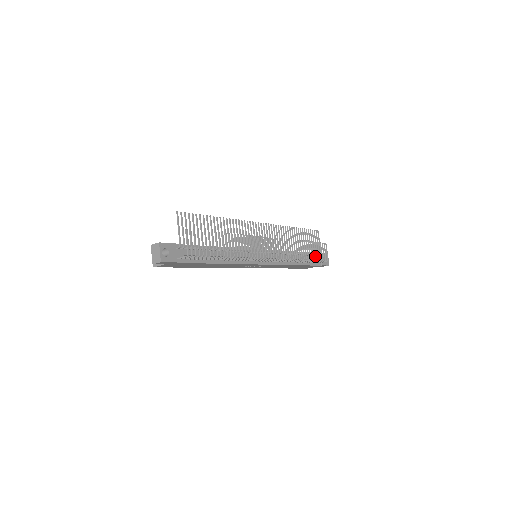
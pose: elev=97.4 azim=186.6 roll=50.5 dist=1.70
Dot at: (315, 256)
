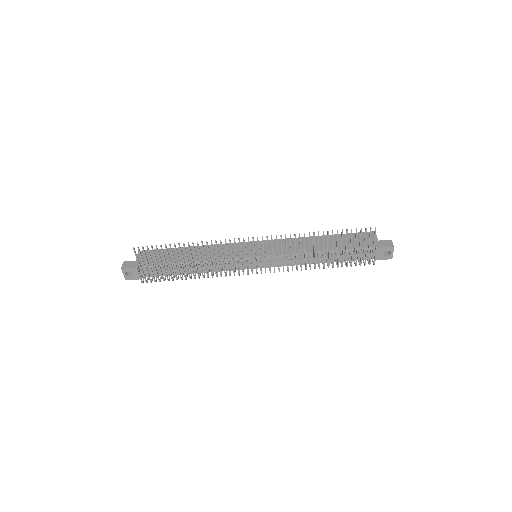
Dot at: (365, 251)
